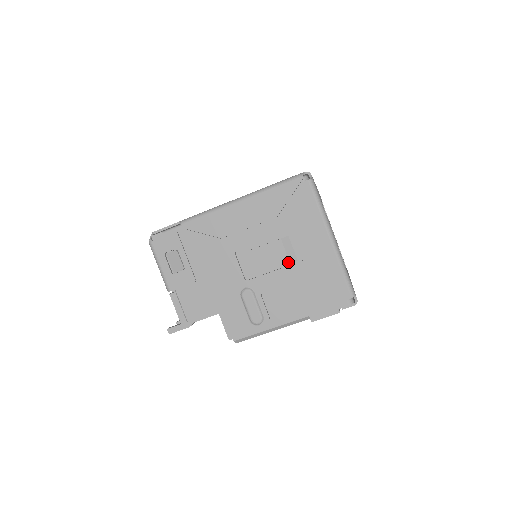
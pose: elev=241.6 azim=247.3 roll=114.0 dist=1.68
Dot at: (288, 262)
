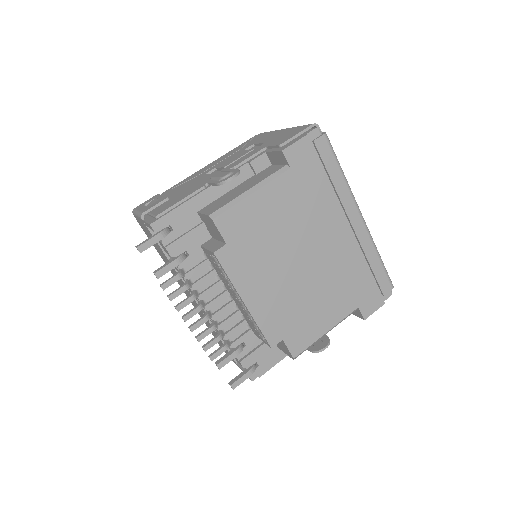
Dot at: (251, 150)
